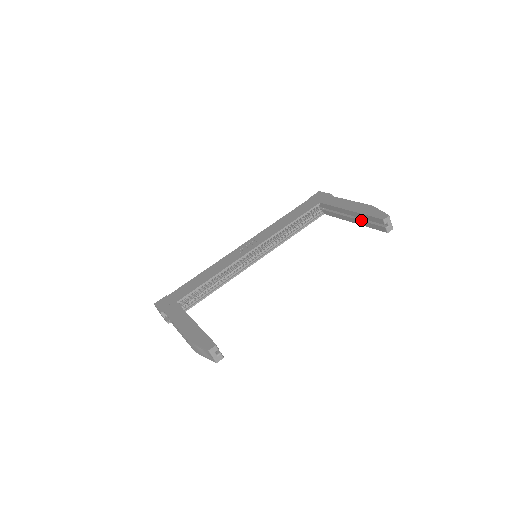
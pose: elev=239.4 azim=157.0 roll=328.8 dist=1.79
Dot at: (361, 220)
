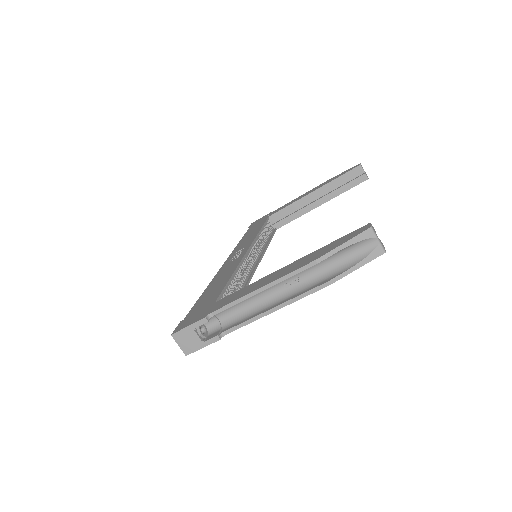
Dot at: (331, 191)
